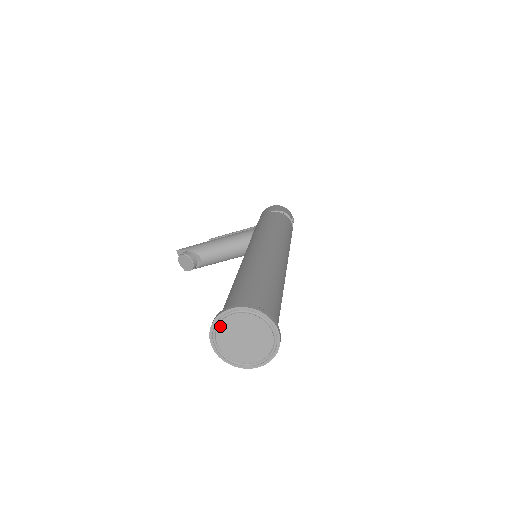
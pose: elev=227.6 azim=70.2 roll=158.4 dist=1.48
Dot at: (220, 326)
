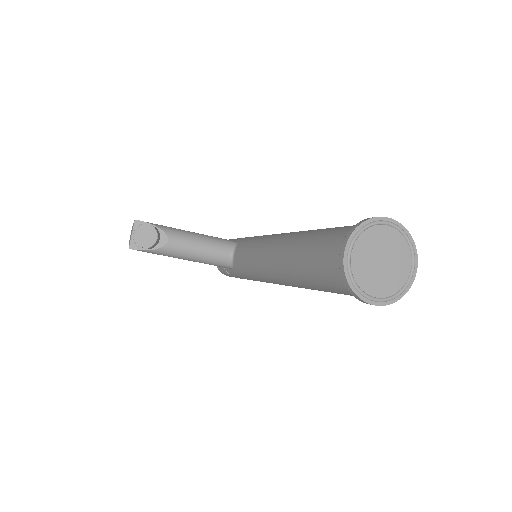
Dot at: (366, 232)
